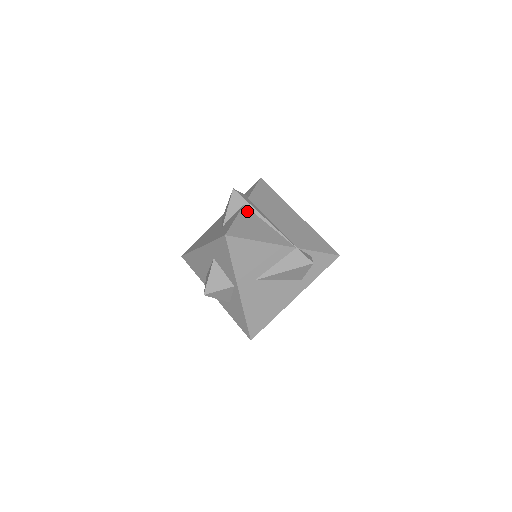
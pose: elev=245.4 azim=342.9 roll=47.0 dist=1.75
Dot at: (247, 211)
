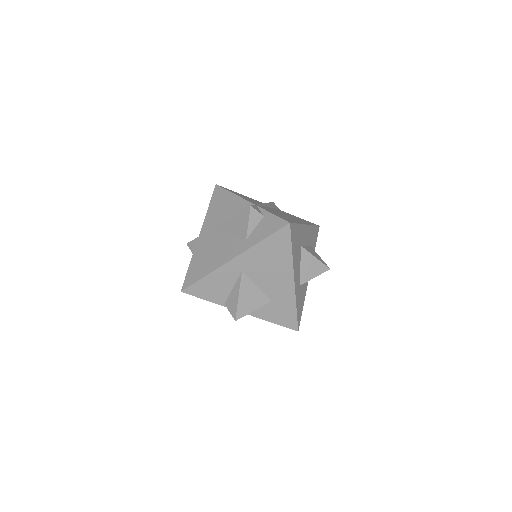
Dot at: occluded
